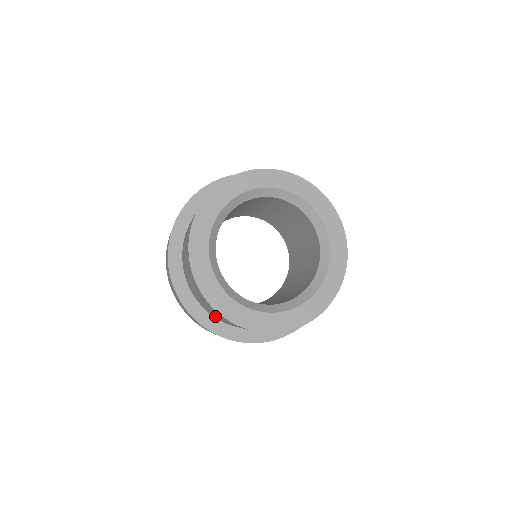
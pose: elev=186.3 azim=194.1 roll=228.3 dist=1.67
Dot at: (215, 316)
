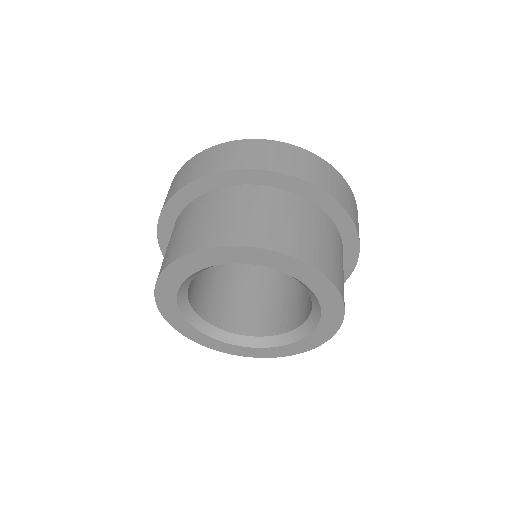
Dot at: occluded
